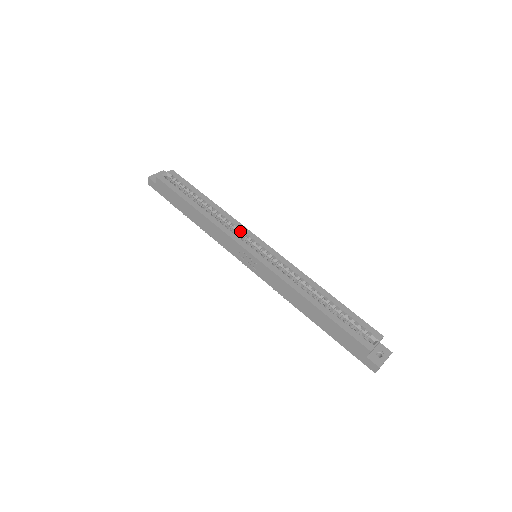
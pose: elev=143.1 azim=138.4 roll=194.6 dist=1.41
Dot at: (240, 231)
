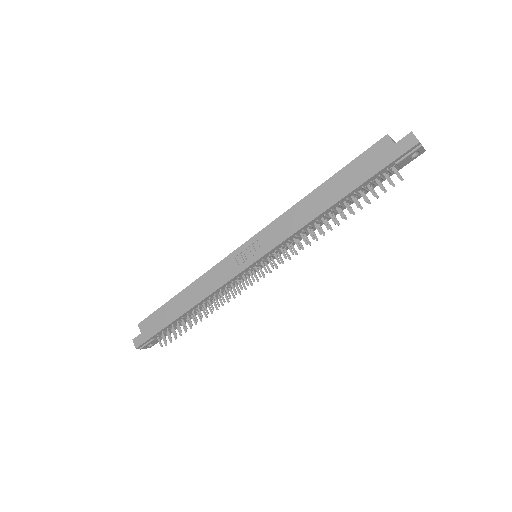
Dot at: occluded
